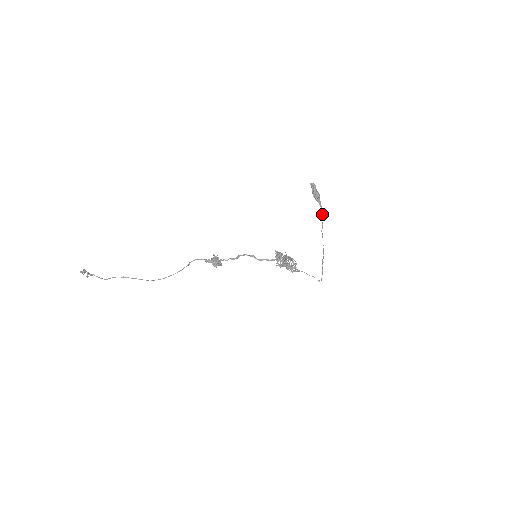
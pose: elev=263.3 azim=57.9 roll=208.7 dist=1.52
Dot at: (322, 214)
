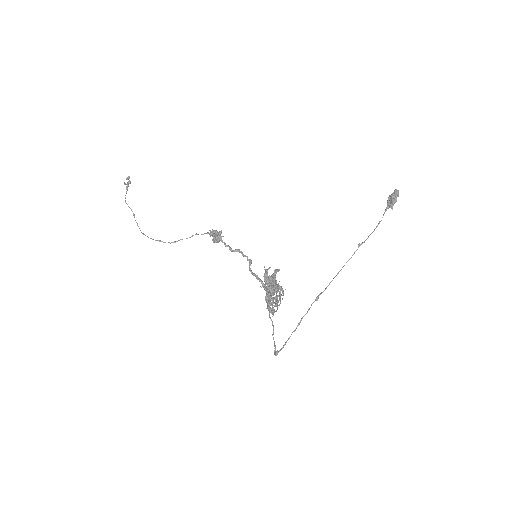
Dot at: occluded
